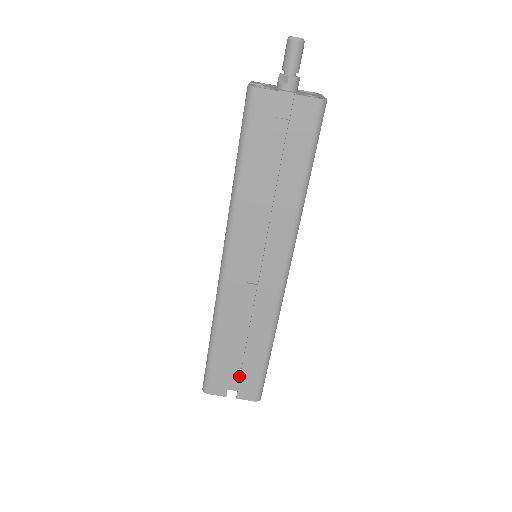
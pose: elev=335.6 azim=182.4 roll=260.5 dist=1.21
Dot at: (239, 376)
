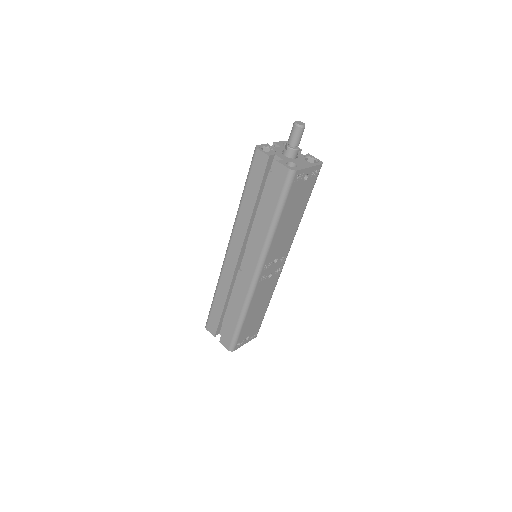
Dot at: occluded
